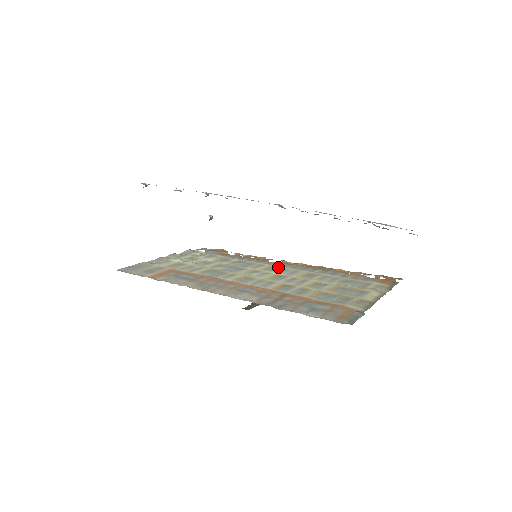
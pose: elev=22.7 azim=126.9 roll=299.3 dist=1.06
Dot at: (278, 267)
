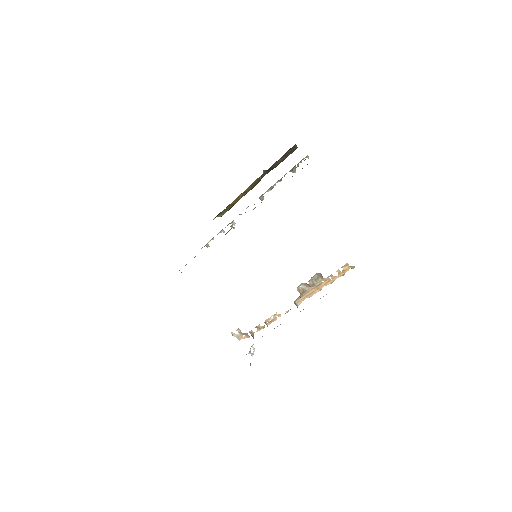
Dot at: occluded
